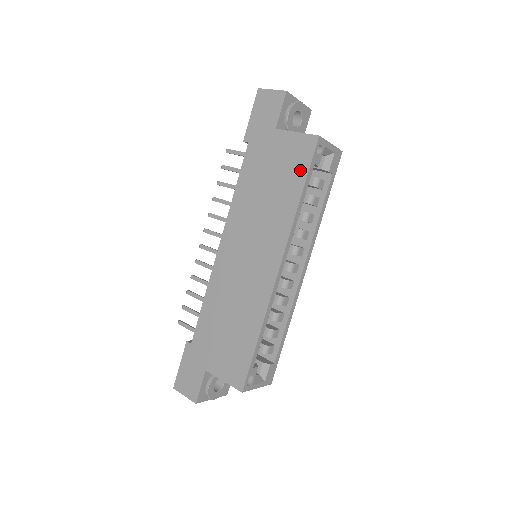
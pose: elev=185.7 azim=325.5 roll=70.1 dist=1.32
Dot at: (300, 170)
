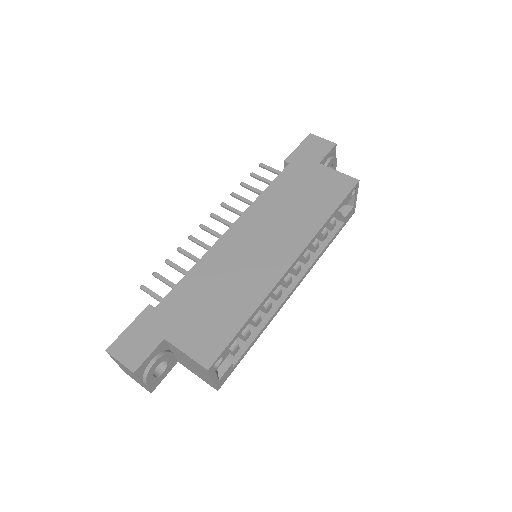
Dot at: (336, 197)
